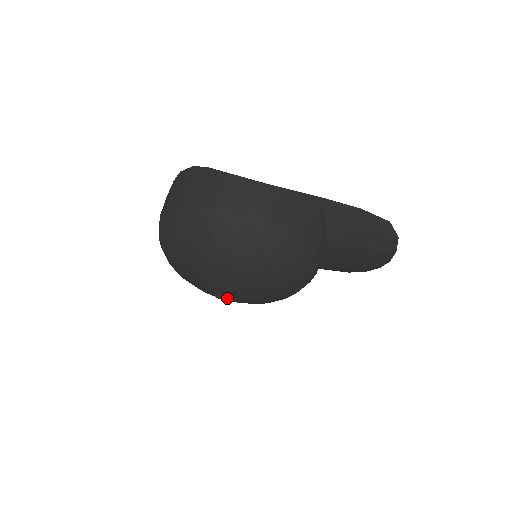
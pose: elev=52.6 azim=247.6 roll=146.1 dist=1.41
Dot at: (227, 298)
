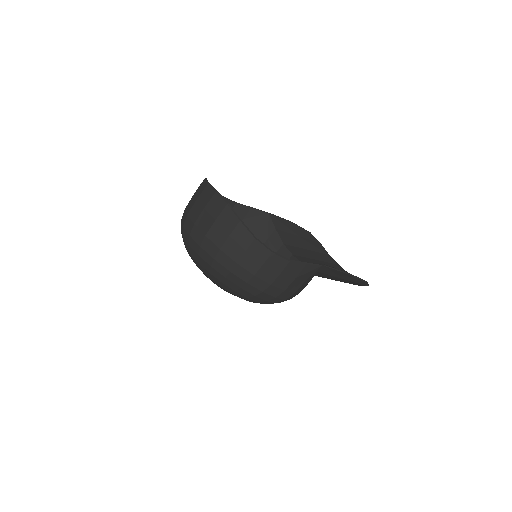
Dot at: occluded
